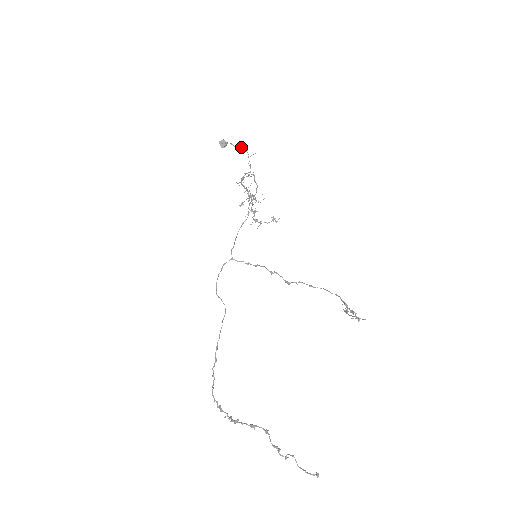
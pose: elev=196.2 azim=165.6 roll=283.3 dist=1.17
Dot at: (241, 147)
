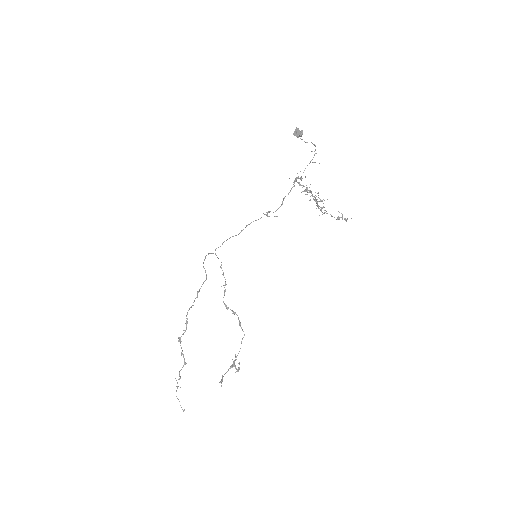
Dot at: (315, 145)
